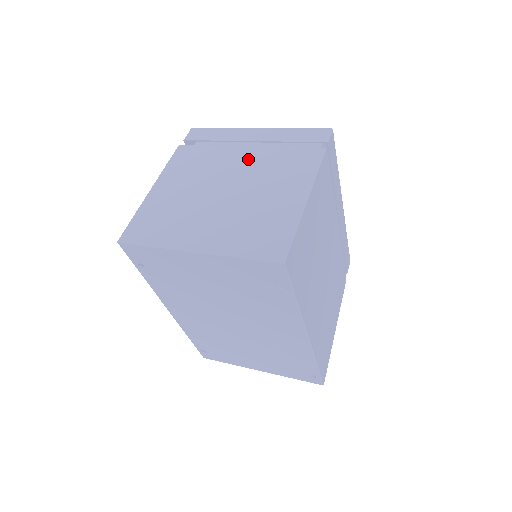
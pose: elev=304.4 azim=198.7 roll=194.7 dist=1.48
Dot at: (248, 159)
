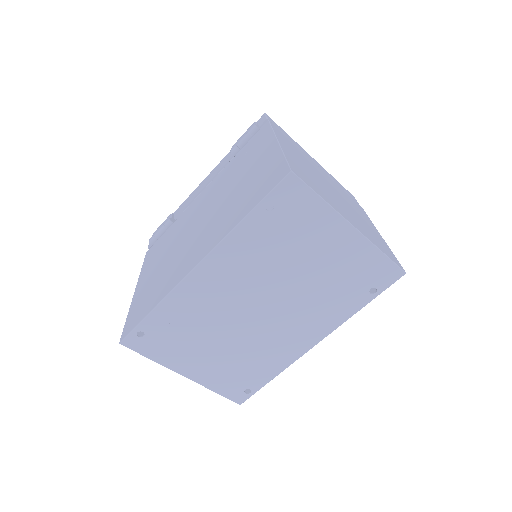
Dot at: (328, 178)
